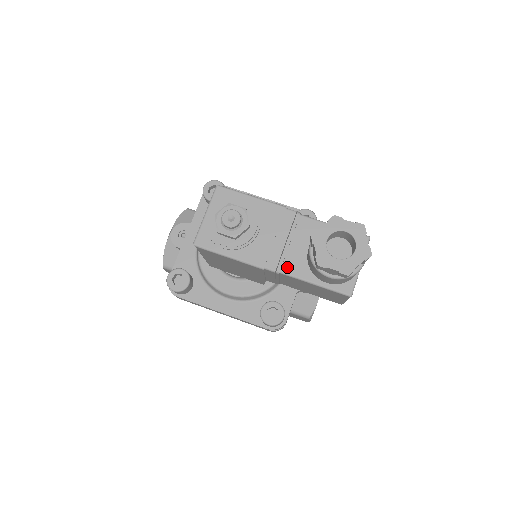
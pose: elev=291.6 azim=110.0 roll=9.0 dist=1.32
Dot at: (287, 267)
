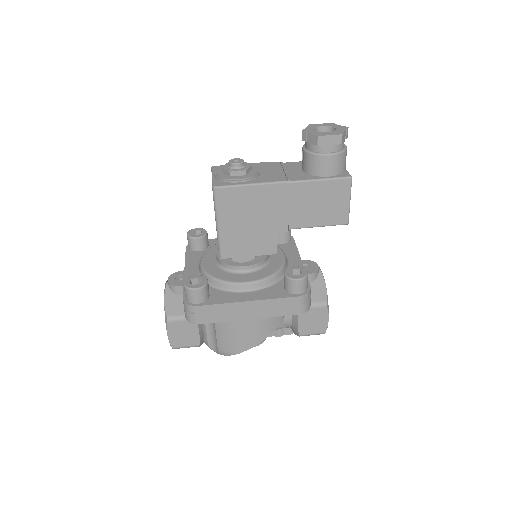
Dot at: (294, 178)
